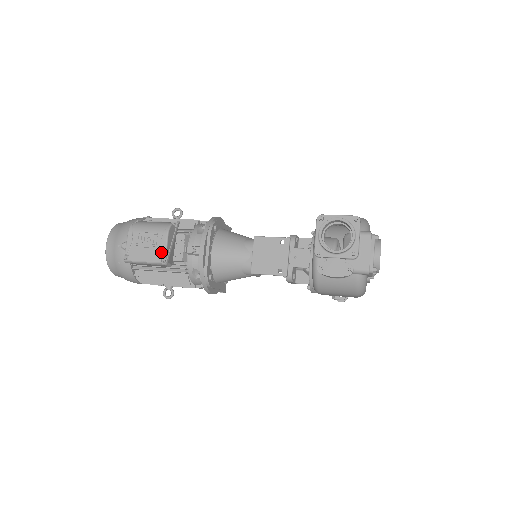
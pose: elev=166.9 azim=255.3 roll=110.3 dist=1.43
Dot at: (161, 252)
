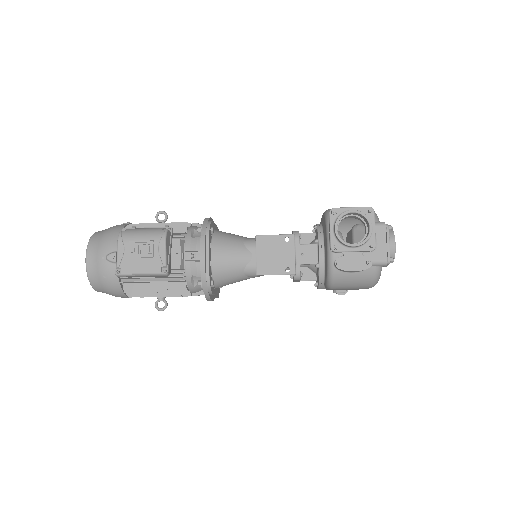
Dot at: (160, 261)
